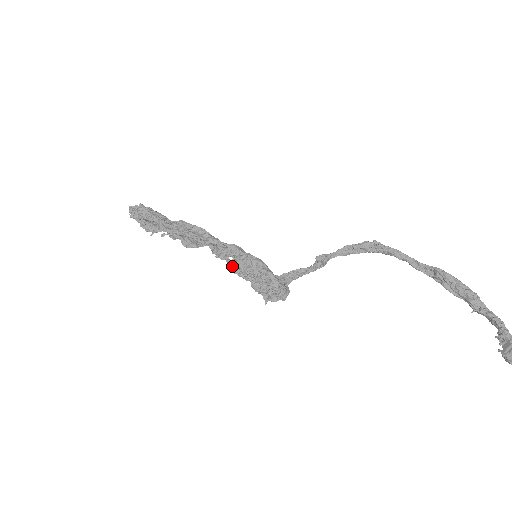
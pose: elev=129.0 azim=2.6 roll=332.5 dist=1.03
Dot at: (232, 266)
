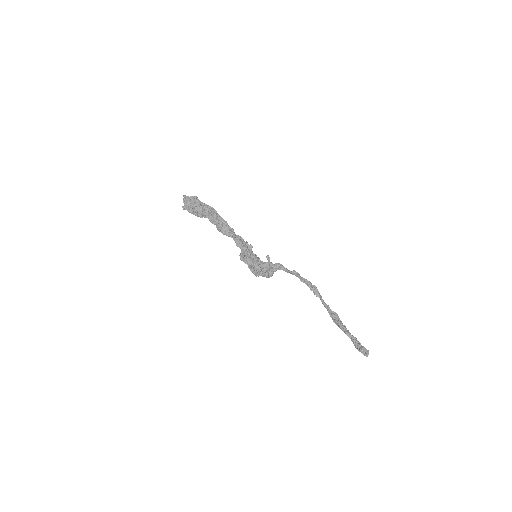
Dot at: (250, 247)
